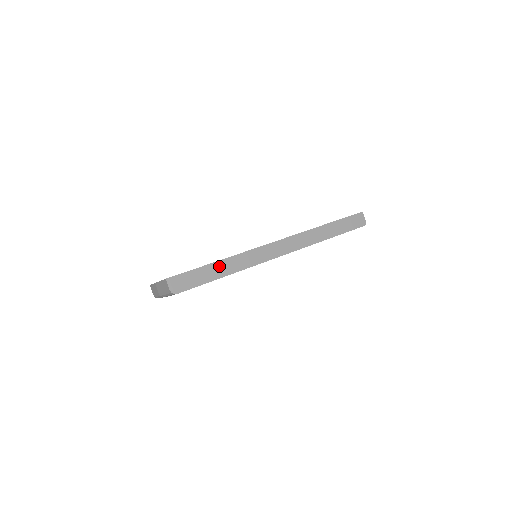
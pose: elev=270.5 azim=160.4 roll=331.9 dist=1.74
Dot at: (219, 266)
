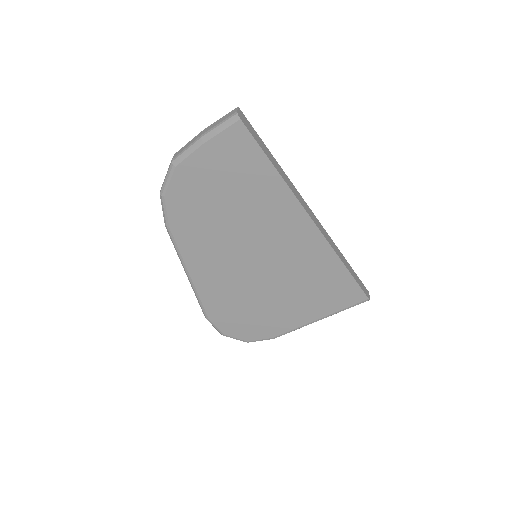
Dot at: (273, 159)
